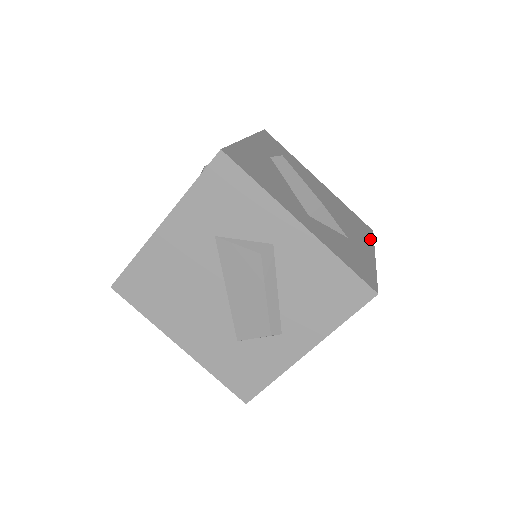
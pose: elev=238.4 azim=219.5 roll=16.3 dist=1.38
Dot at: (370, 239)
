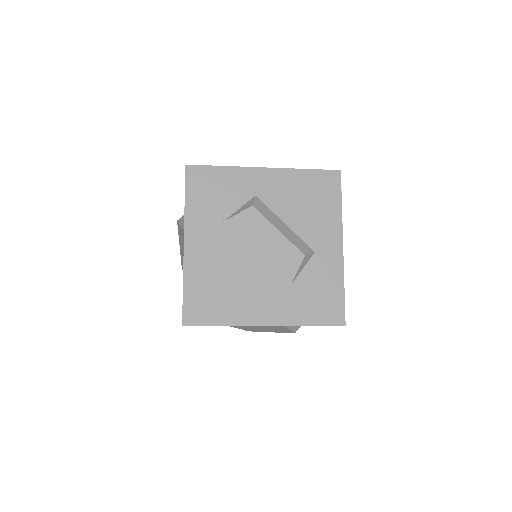
Dot at: occluded
